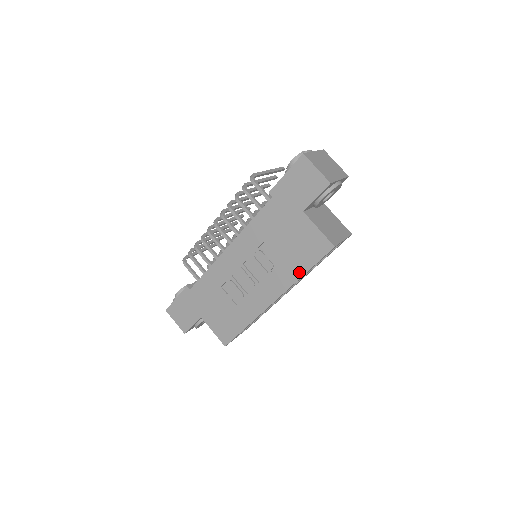
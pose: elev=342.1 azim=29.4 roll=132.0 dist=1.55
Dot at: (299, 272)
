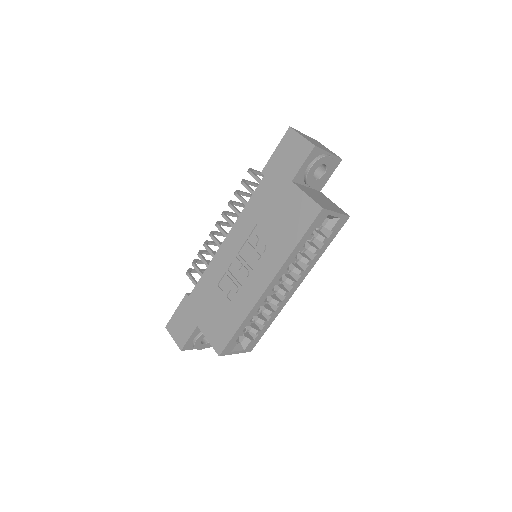
Dot at: (290, 246)
